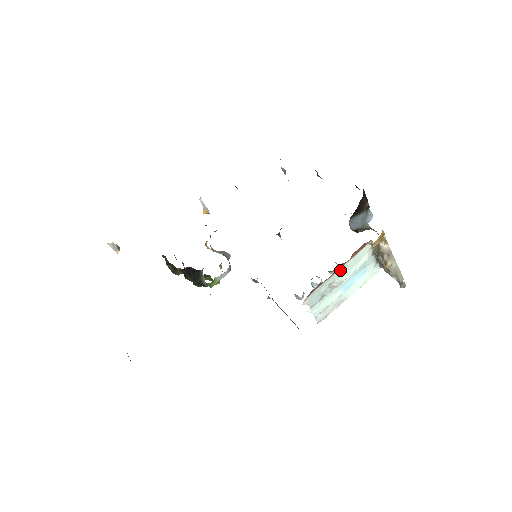
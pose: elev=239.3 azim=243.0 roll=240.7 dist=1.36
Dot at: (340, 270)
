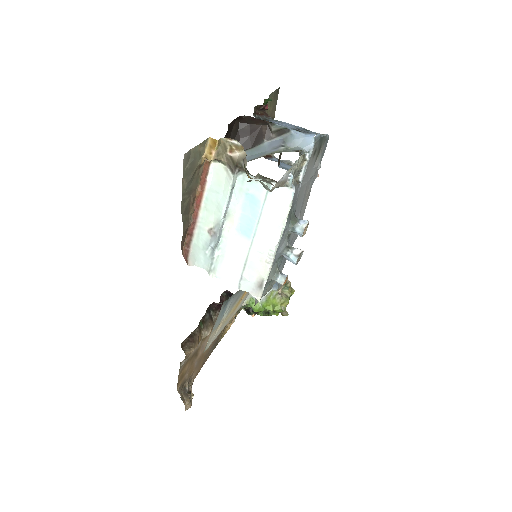
Dot at: (205, 209)
